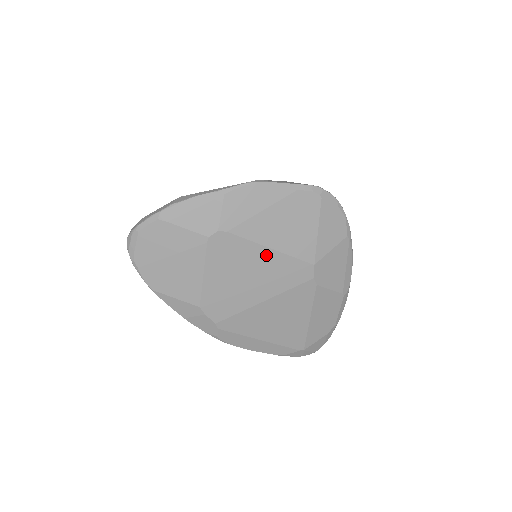
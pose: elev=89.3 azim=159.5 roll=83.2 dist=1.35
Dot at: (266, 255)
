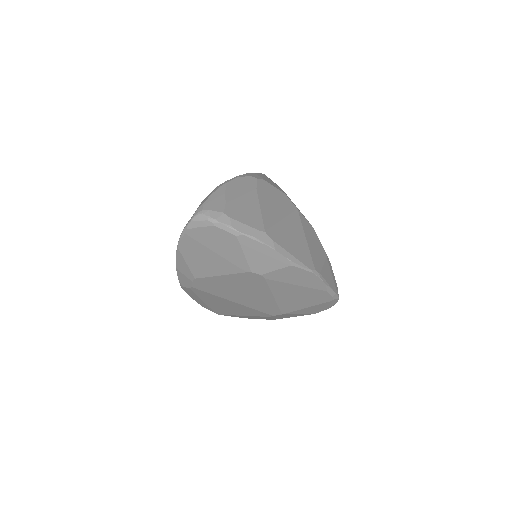
Dot at: (267, 296)
